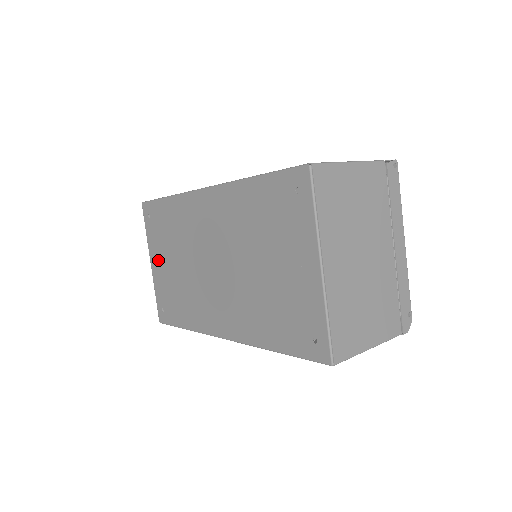
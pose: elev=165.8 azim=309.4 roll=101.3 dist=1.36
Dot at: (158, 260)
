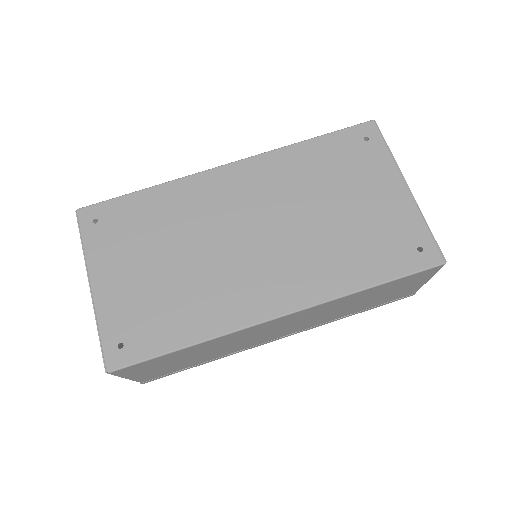
Dot at: (116, 272)
